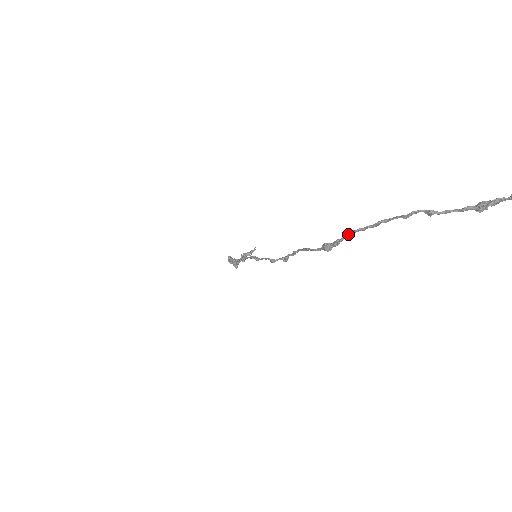
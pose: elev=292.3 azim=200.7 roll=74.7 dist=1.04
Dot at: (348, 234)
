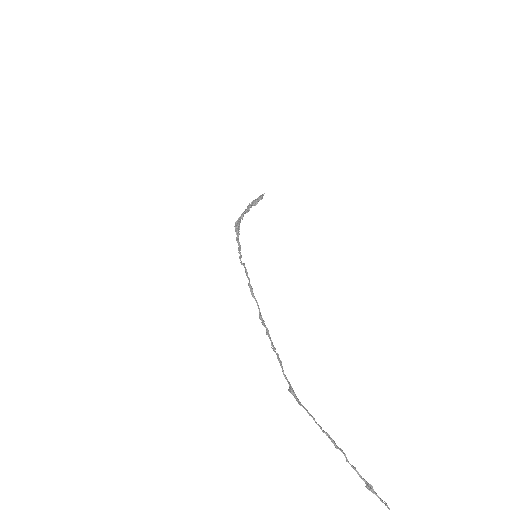
Dot at: (305, 409)
